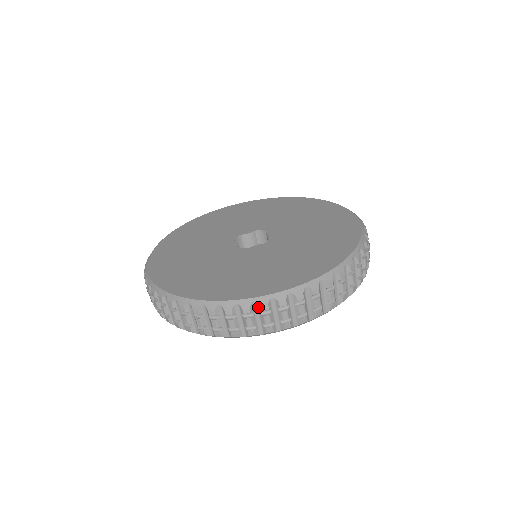
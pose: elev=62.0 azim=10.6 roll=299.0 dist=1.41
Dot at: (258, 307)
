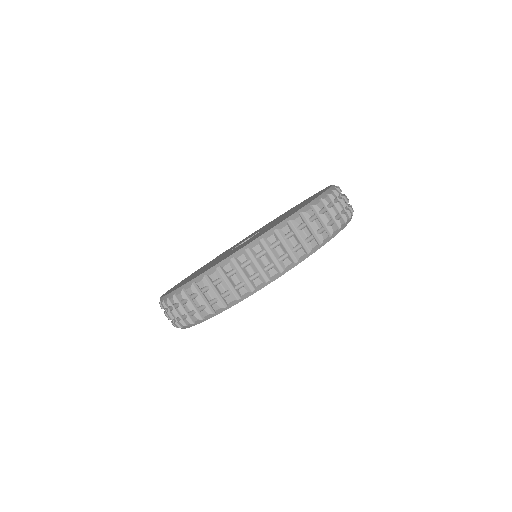
Dot at: (315, 209)
